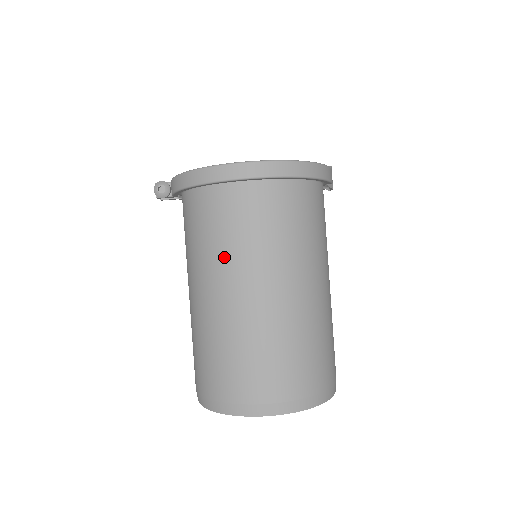
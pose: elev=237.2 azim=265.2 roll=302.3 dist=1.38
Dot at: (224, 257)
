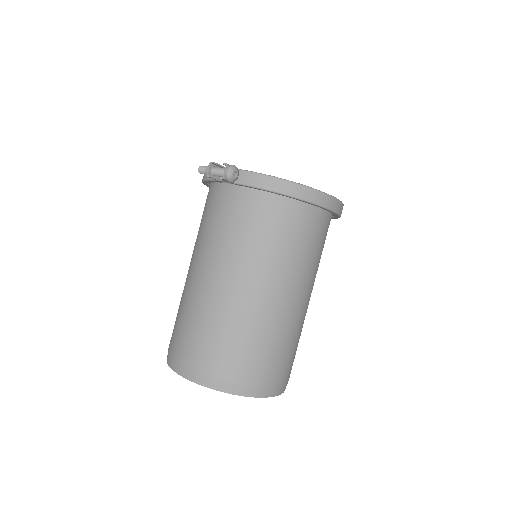
Dot at: (292, 265)
